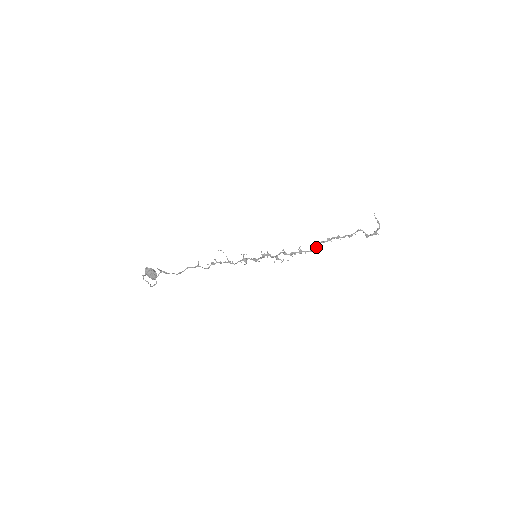
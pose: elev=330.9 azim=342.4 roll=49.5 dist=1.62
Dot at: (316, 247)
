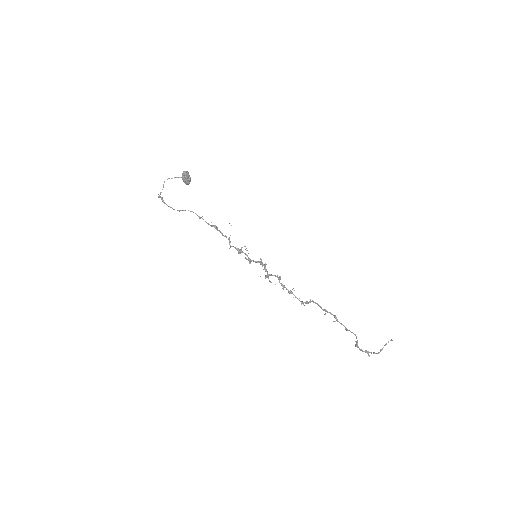
Dot at: occluded
